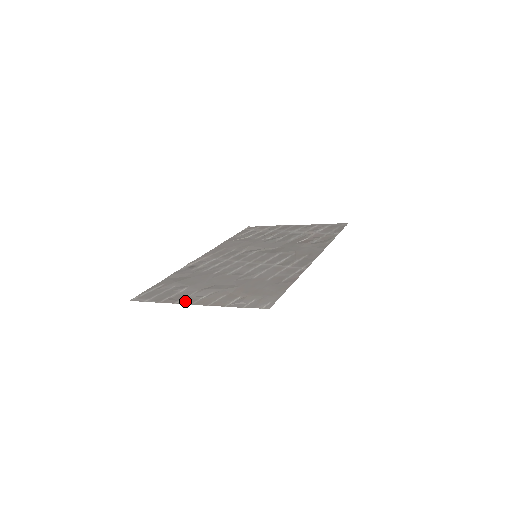
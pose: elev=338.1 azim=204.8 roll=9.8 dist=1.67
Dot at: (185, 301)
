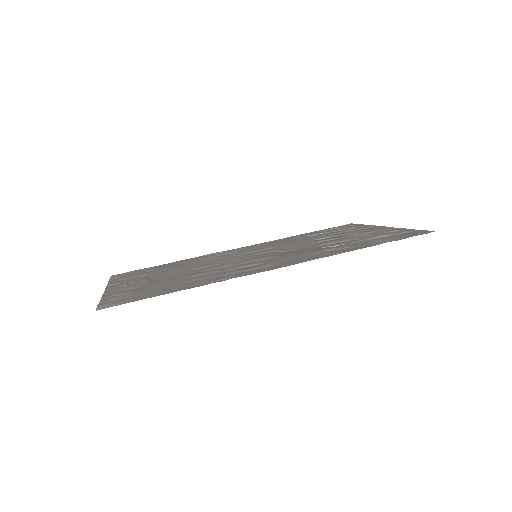
Dot at: (113, 285)
